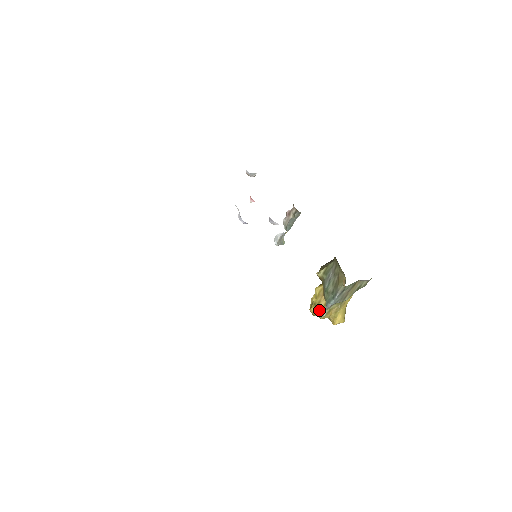
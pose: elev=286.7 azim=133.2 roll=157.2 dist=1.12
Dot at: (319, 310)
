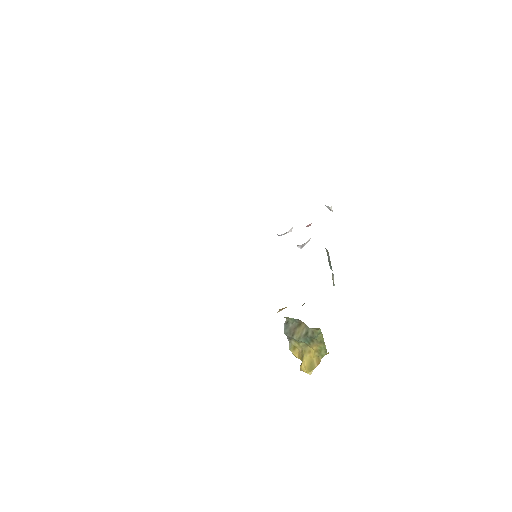
Dot at: occluded
